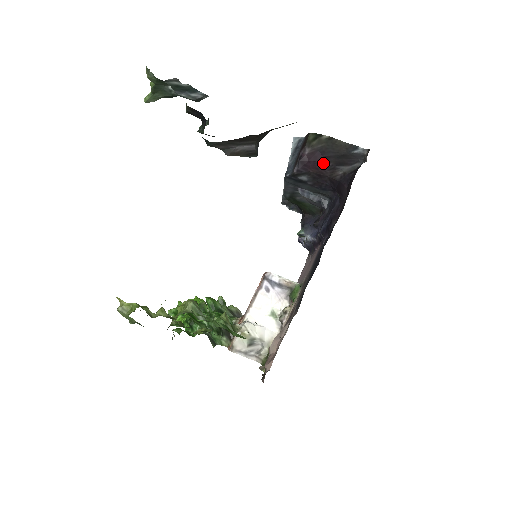
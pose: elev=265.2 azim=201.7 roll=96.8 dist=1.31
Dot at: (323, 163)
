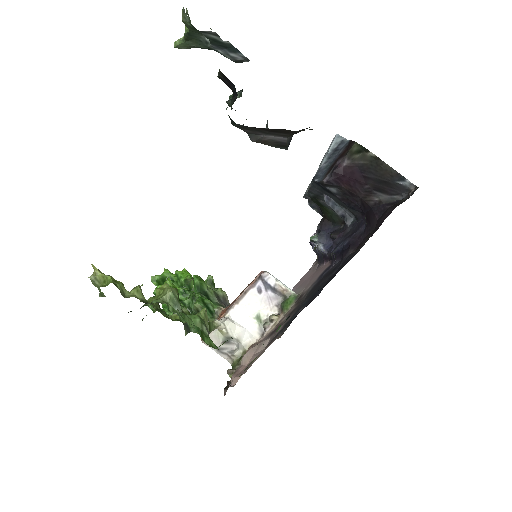
Dot at: (359, 182)
